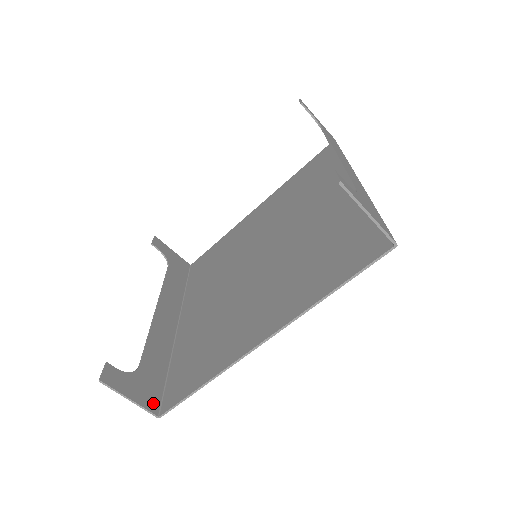
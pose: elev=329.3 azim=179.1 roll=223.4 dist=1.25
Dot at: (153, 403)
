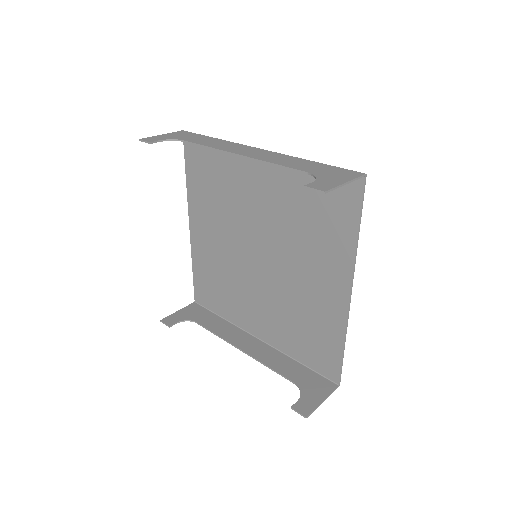
Dot at: (328, 385)
